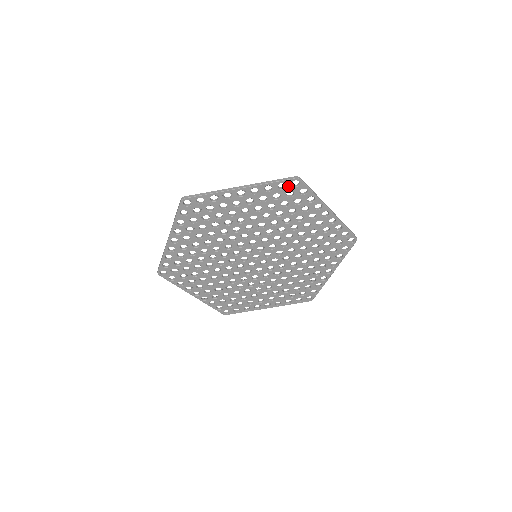
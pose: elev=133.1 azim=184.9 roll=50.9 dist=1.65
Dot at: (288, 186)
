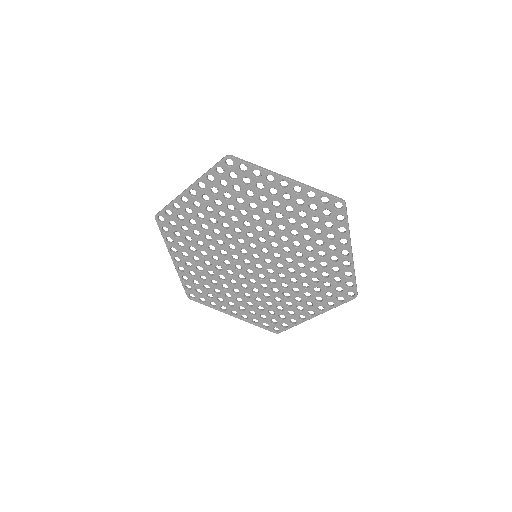
Dot at: (330, 204)
